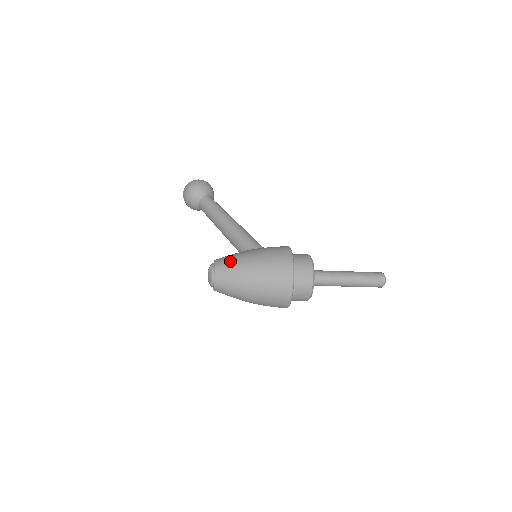
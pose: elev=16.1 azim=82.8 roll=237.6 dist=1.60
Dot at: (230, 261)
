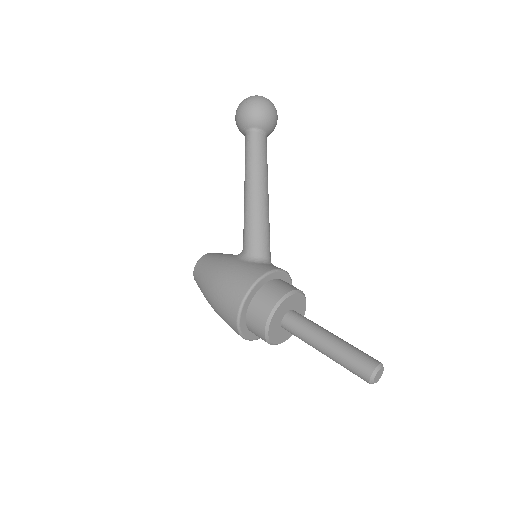
Dot at: (201, 273)
